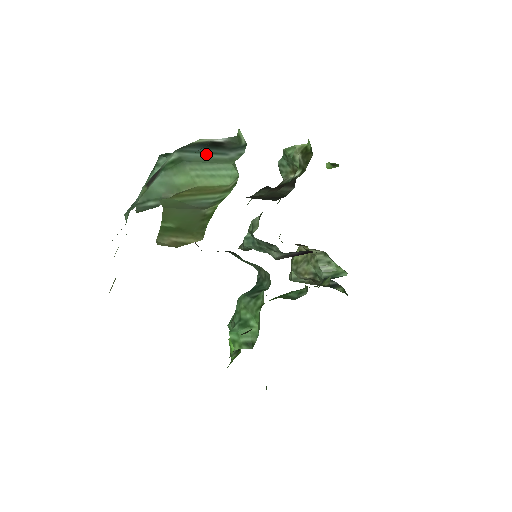
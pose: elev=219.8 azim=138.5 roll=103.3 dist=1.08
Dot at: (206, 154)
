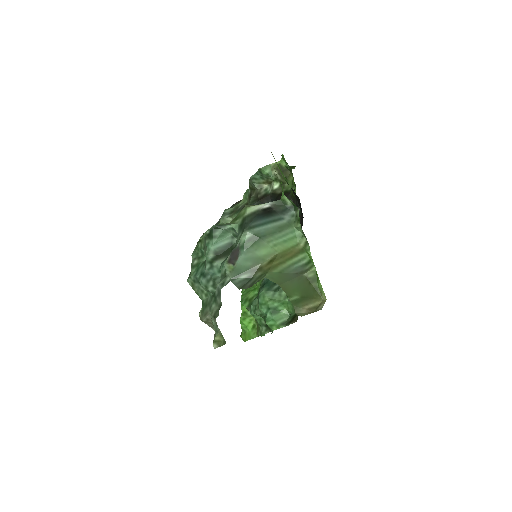
Dot at: (270, 224)
